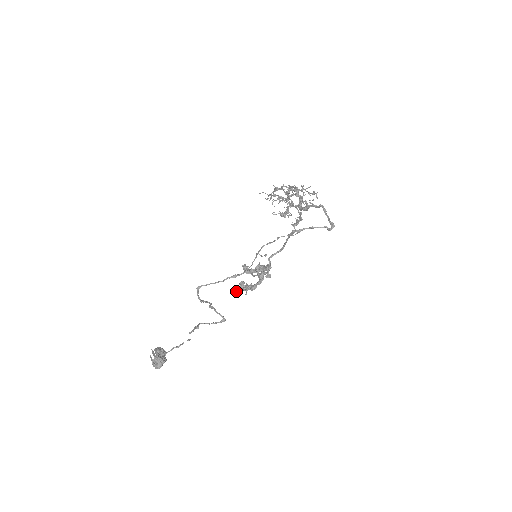
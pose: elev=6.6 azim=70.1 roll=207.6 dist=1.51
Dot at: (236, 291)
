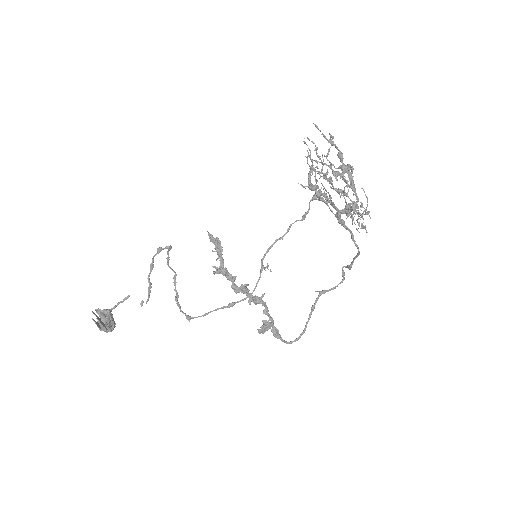
Dot at: occluded
